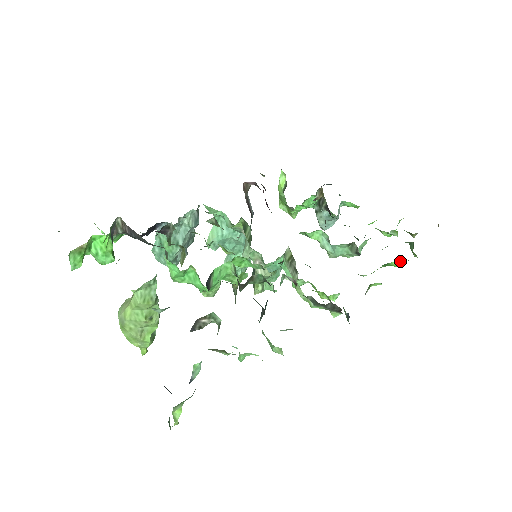
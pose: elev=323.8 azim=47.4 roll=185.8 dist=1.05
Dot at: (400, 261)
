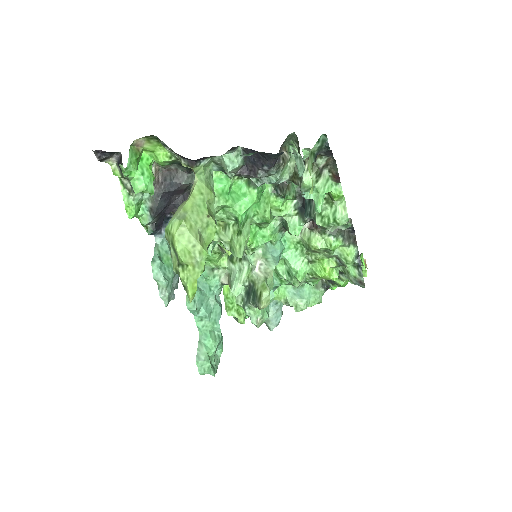
Dot at: occluded
